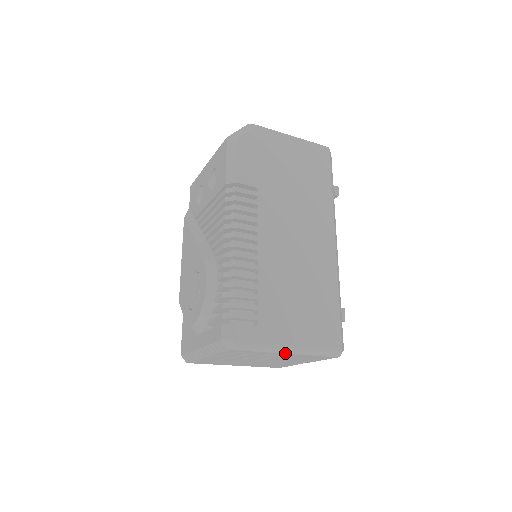
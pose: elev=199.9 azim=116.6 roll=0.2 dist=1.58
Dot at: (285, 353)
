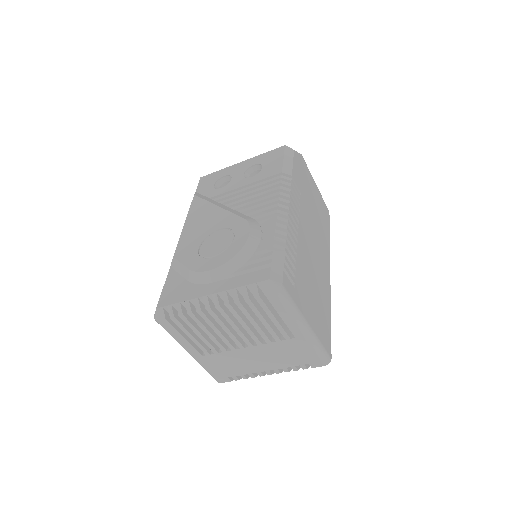
Dot at: (301, 330)
